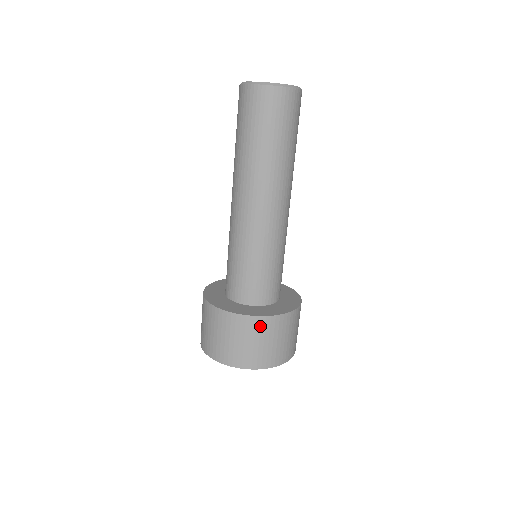
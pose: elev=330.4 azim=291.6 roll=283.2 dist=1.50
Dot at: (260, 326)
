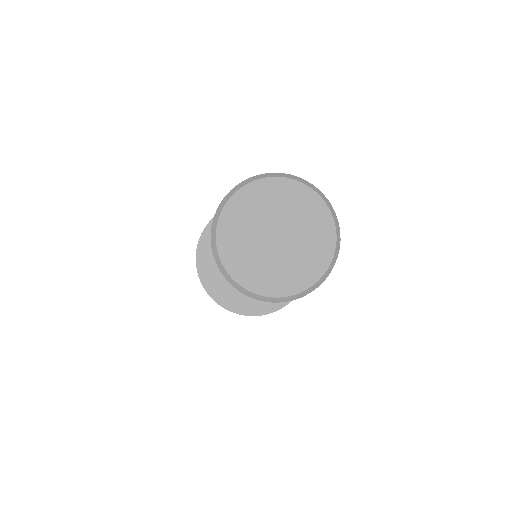
Dot at: occluded
